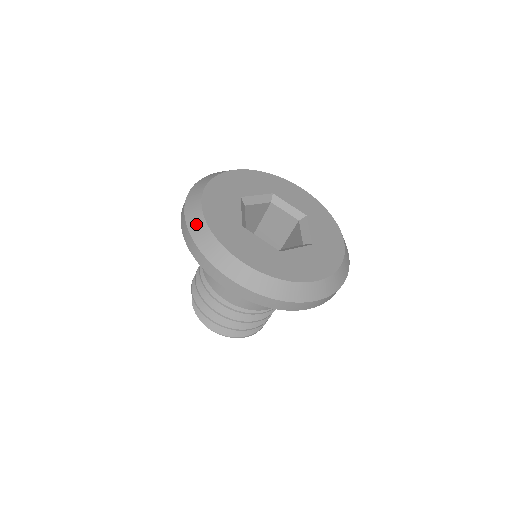
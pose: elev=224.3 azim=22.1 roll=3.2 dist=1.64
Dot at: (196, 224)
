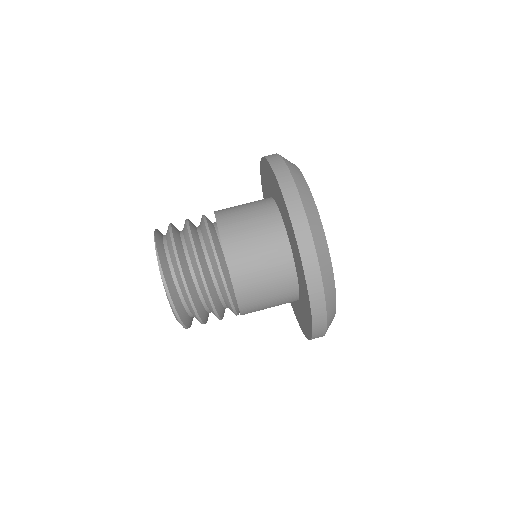
Dot at: occluded
